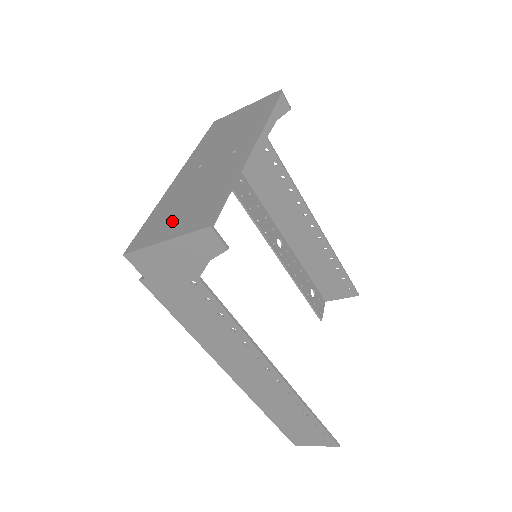
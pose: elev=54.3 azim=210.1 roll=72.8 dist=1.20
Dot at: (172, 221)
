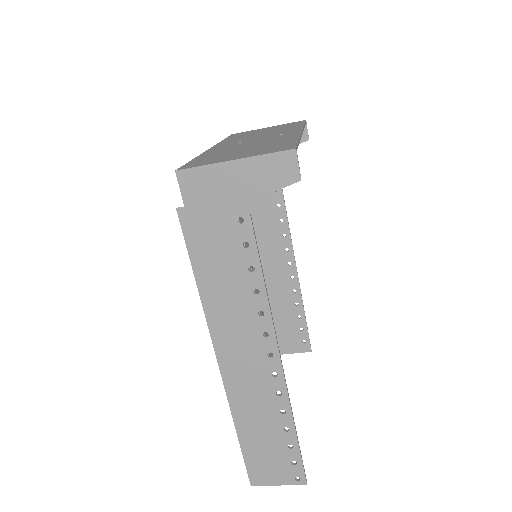
Dot at: (234, 155)
